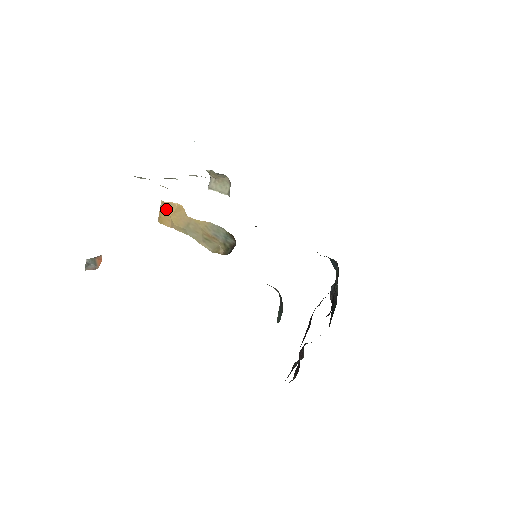
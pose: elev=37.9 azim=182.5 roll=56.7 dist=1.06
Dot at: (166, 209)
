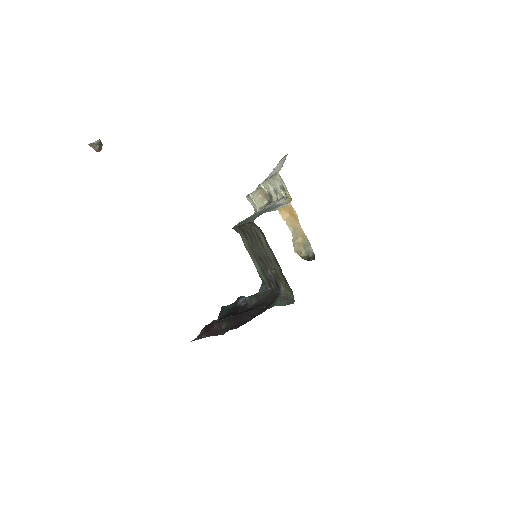
Dot at: (289, 209)
